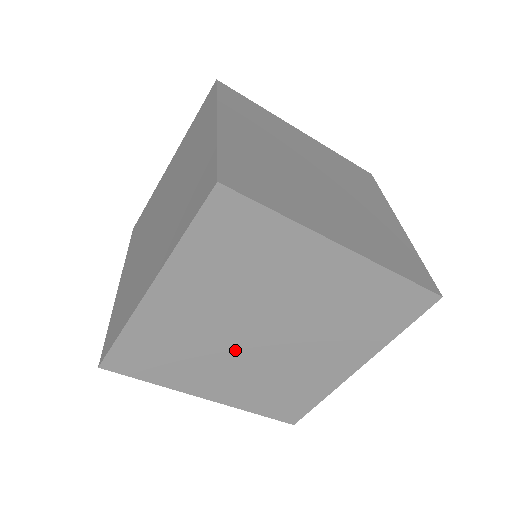
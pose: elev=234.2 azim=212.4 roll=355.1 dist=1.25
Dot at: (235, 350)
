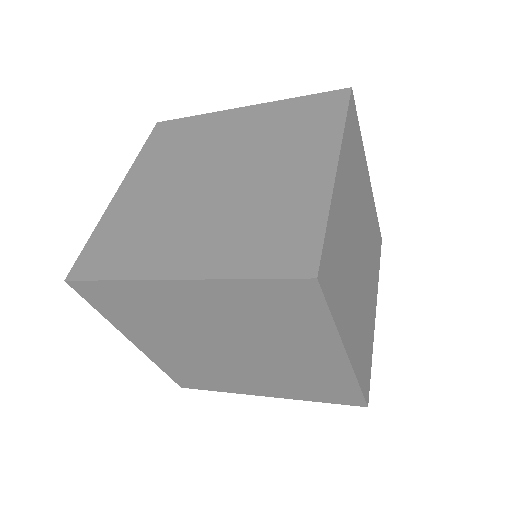
Dot at: occluded
